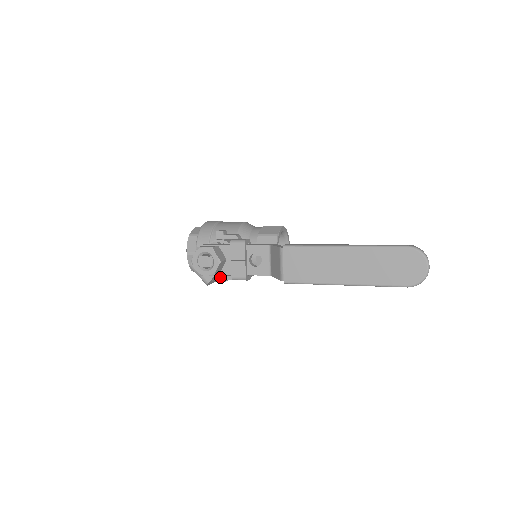
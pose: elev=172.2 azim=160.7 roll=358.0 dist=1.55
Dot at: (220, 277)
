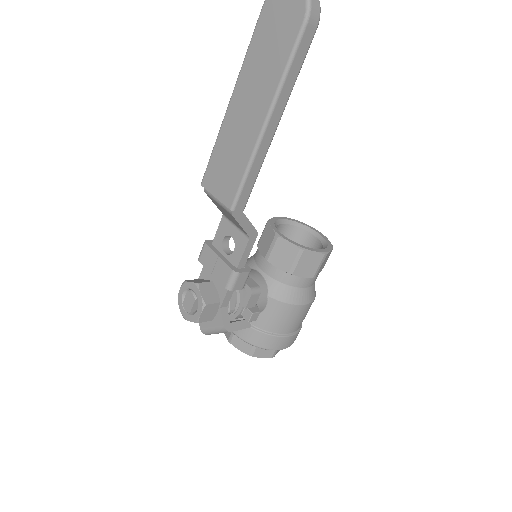
Dot at: (245, 315)
